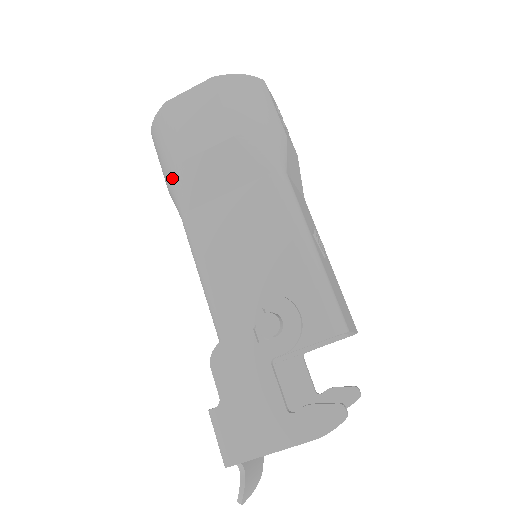
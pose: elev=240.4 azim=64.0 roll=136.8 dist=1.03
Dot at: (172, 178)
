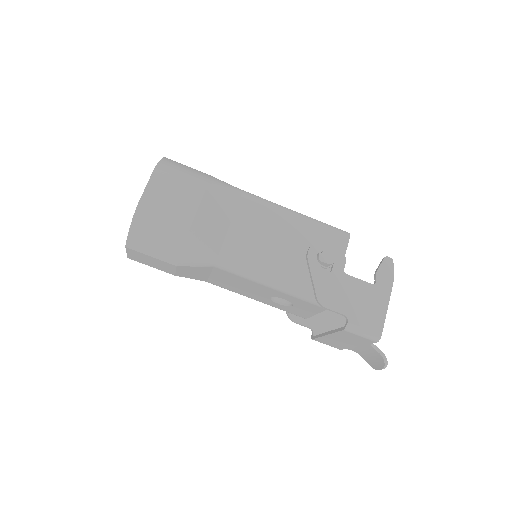
Dot at: (186, 247)
